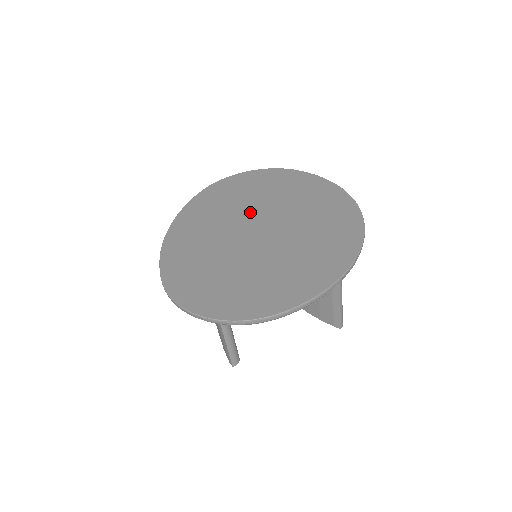
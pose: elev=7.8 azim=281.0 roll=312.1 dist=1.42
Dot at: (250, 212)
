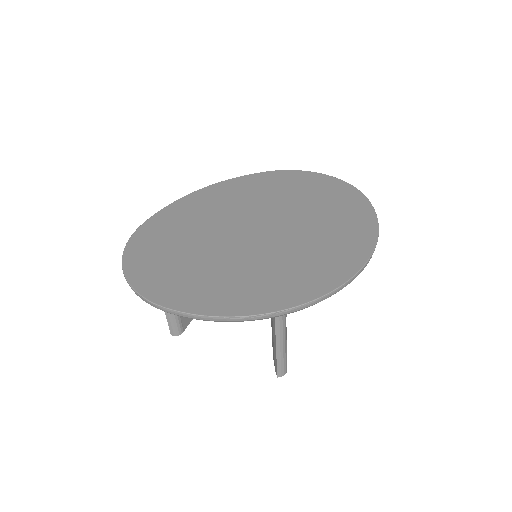
Dot at: (272, 211)
